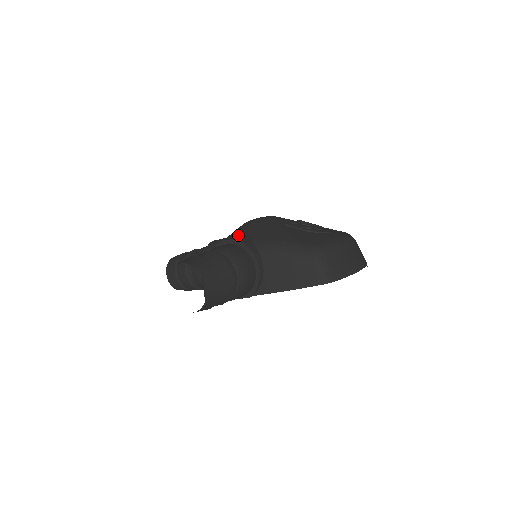
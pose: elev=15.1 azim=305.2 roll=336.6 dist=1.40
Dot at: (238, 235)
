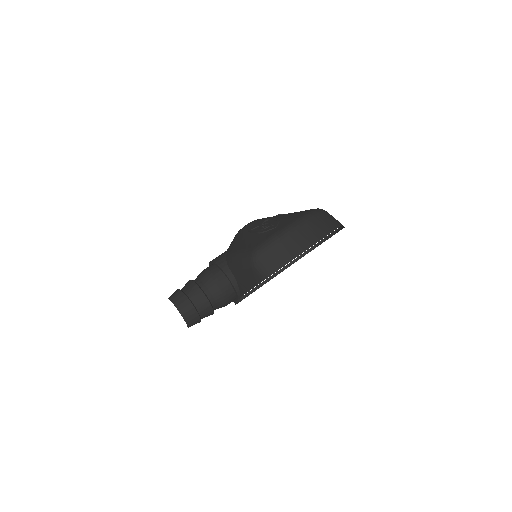
Dot at: occluded
